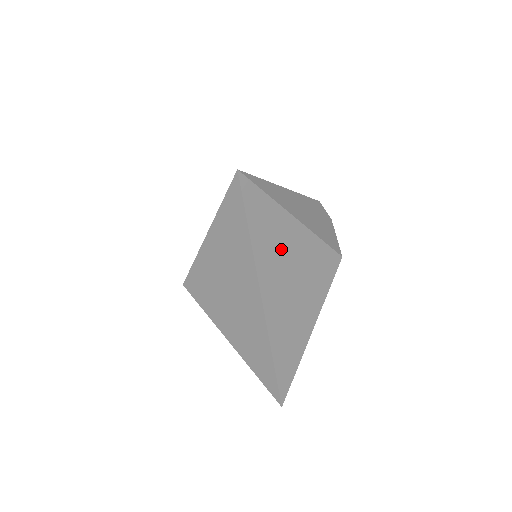
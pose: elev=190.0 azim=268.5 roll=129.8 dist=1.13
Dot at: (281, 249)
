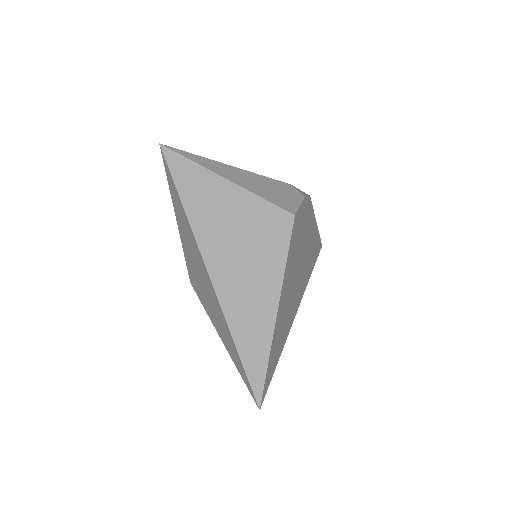
Dot at: (212, 205)
